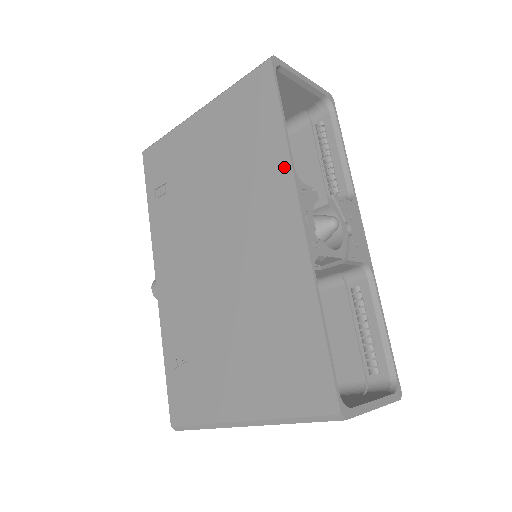
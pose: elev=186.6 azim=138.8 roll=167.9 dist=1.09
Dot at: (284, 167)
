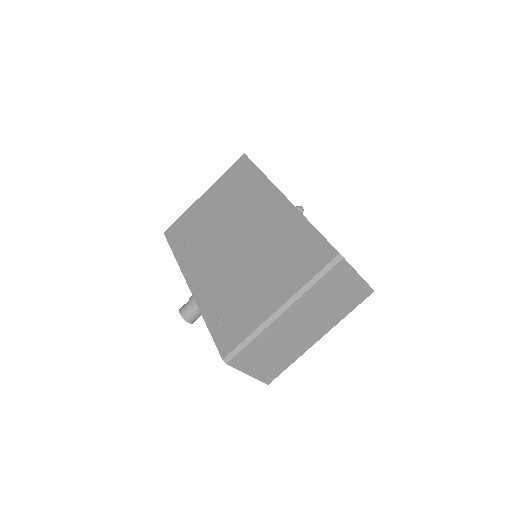
Dot at: (266, 184)
